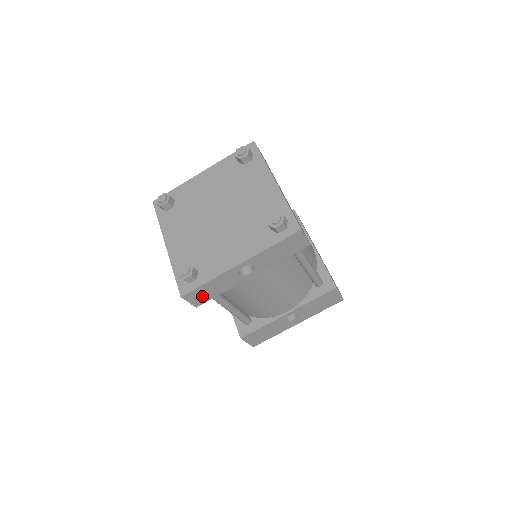
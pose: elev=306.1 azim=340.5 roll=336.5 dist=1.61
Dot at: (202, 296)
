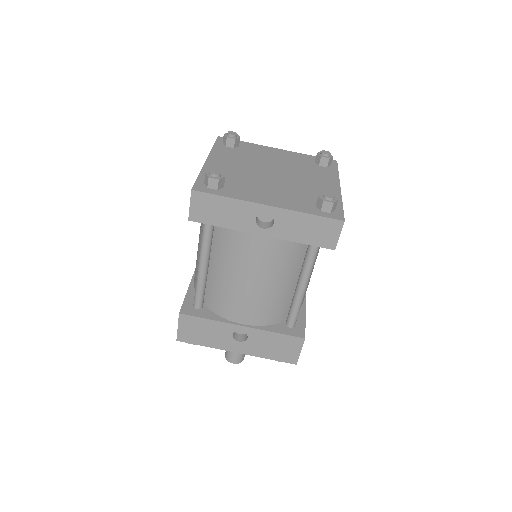
Dot at: (206, 211)
